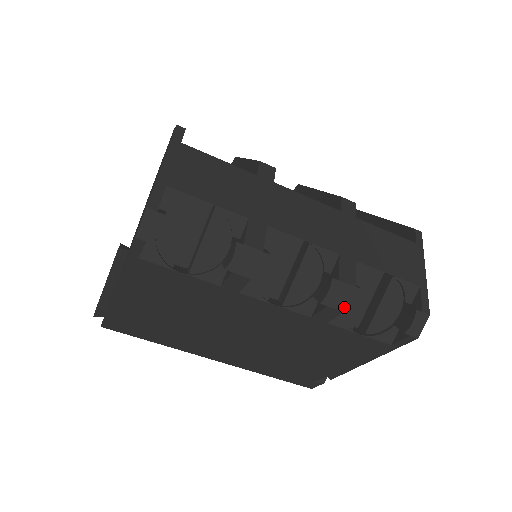
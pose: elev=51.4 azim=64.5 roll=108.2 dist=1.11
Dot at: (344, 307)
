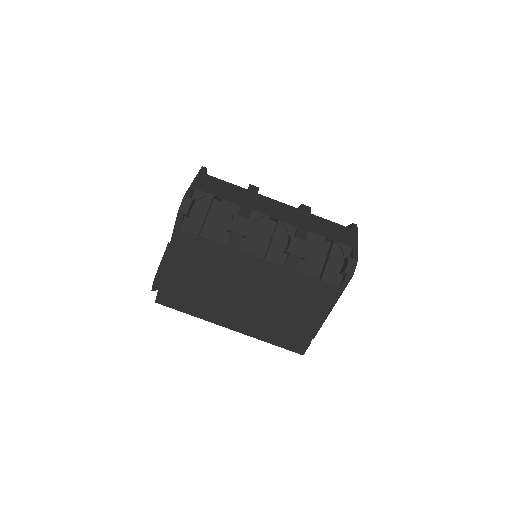
Dot at: (301, 254)
